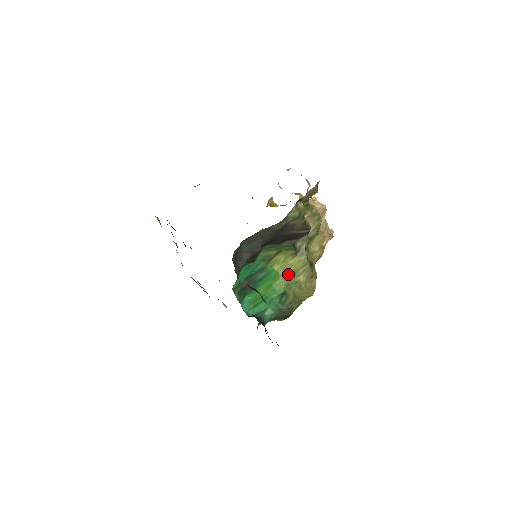
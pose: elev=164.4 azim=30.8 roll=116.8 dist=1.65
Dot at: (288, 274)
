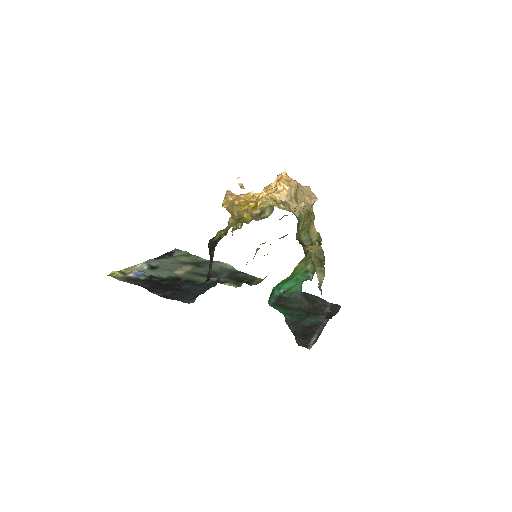
Dot at: (303, 261)
